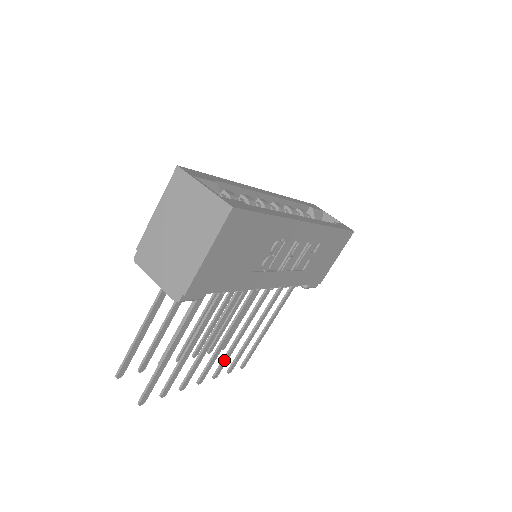
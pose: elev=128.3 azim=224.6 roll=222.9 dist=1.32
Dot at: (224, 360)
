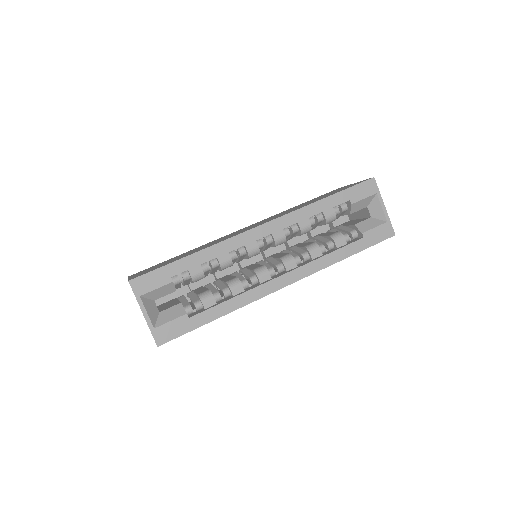
Dot at: occluded
